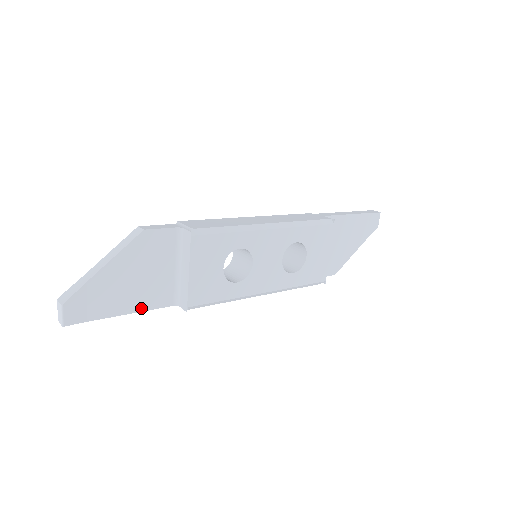
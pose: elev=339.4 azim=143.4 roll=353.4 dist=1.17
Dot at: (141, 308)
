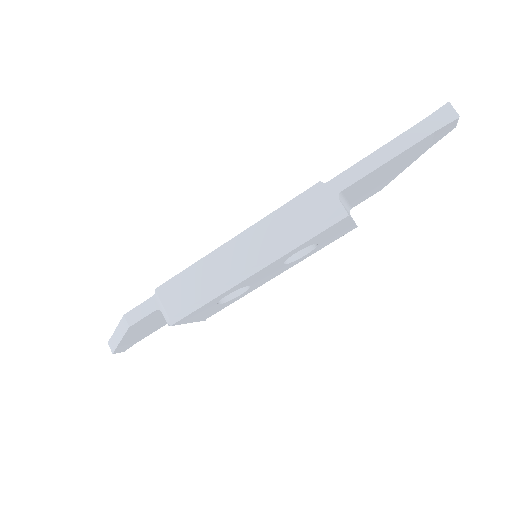
Dot at: occluded
